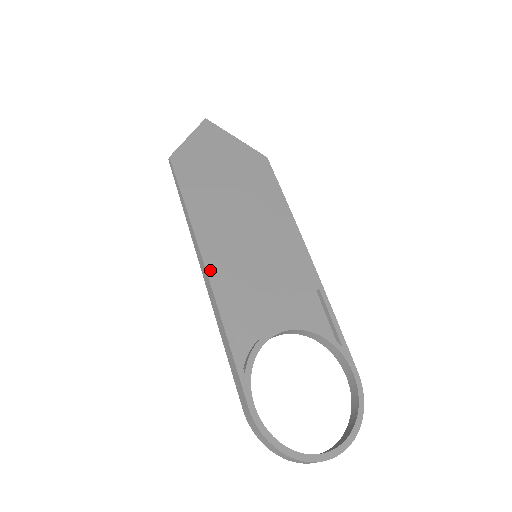
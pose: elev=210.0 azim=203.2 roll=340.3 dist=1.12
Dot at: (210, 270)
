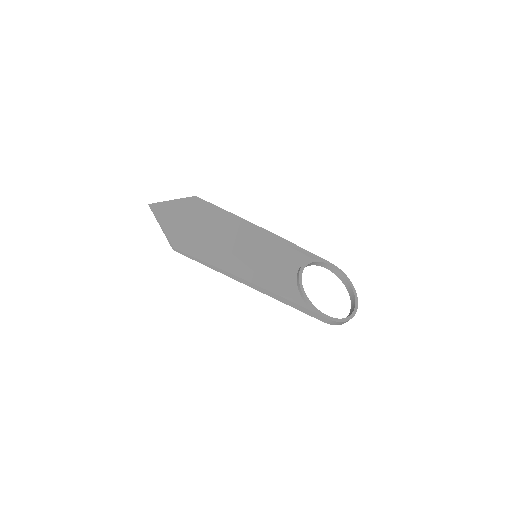
Dot at: (258, 284)
